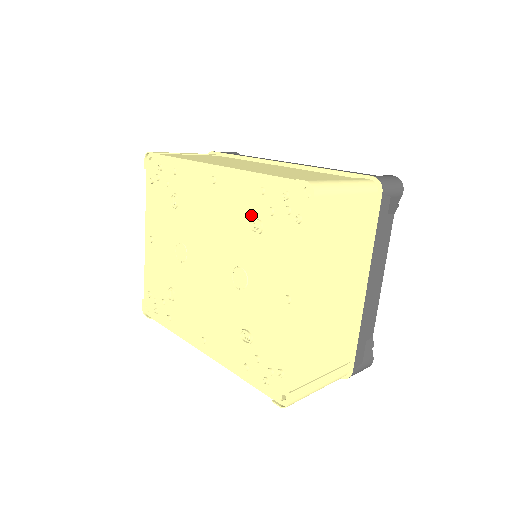
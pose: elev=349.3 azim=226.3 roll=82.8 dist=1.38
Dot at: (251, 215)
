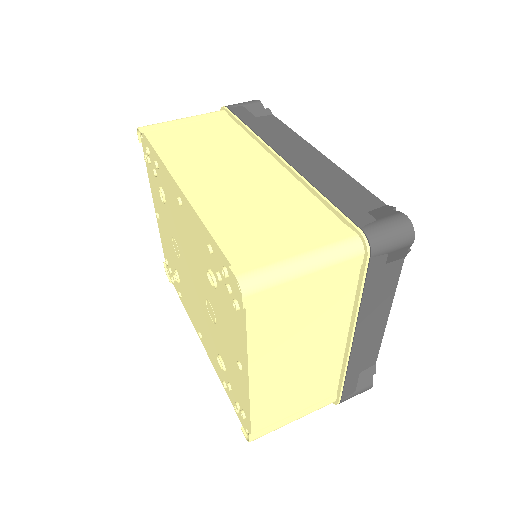
Dot at: (208, 264)
